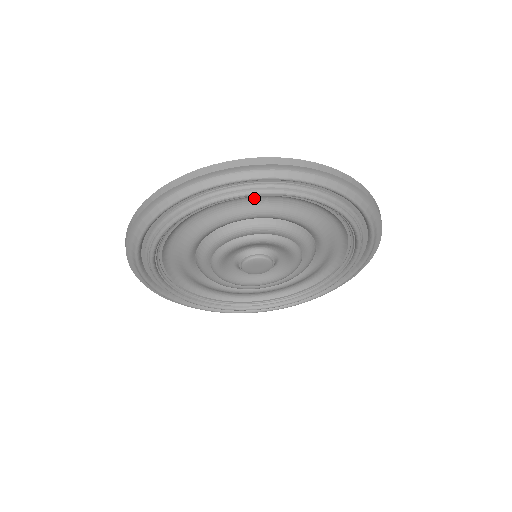
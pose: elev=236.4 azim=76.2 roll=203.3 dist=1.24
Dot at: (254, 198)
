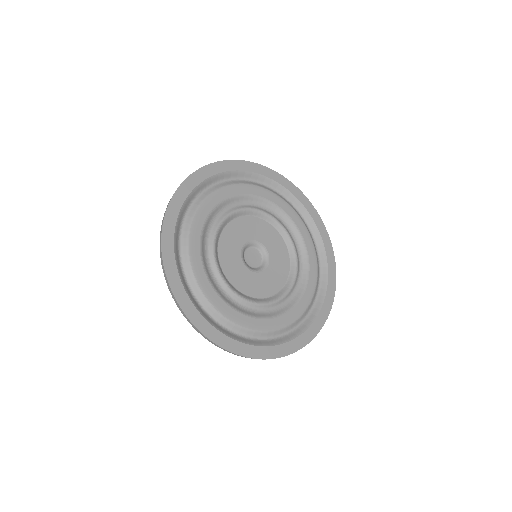
Dot at: (280, 321)
